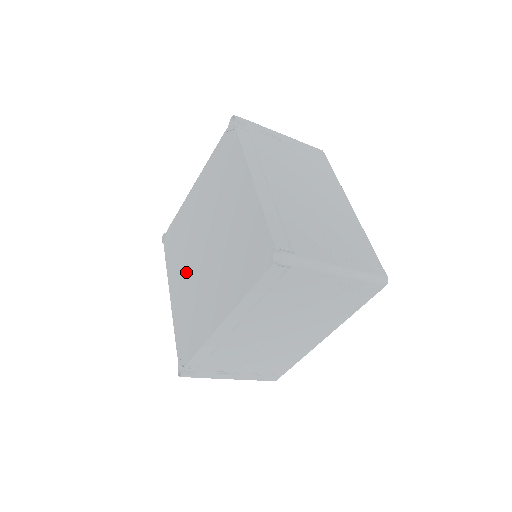
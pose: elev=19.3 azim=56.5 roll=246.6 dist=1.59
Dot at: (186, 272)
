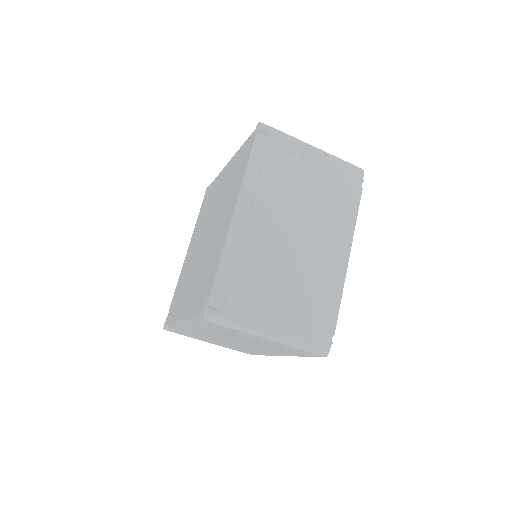
Dot at: (192, 279)
